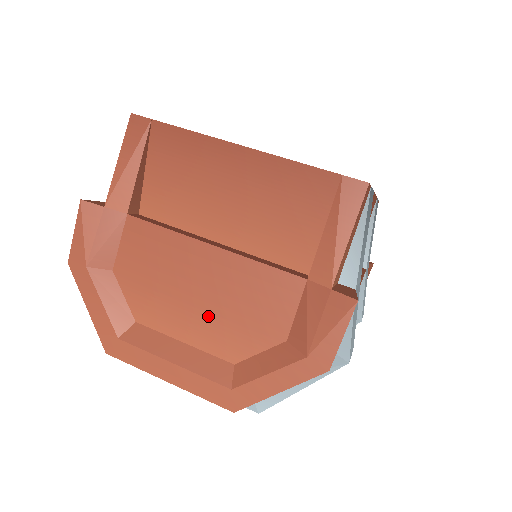
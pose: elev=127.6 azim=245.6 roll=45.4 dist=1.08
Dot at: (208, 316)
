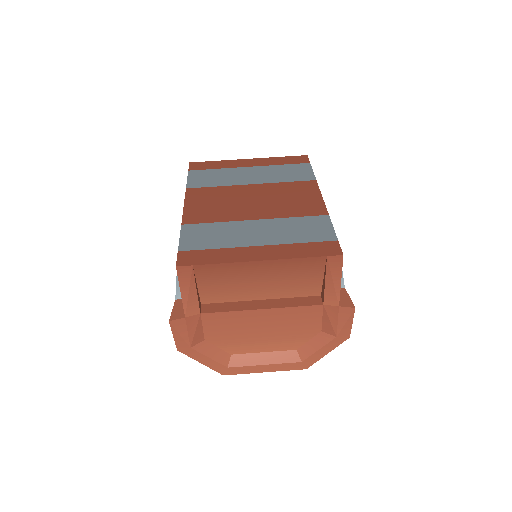
Dot at: (273, 338)
